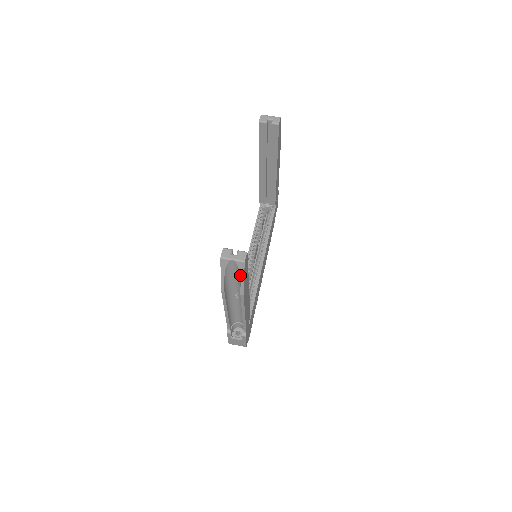
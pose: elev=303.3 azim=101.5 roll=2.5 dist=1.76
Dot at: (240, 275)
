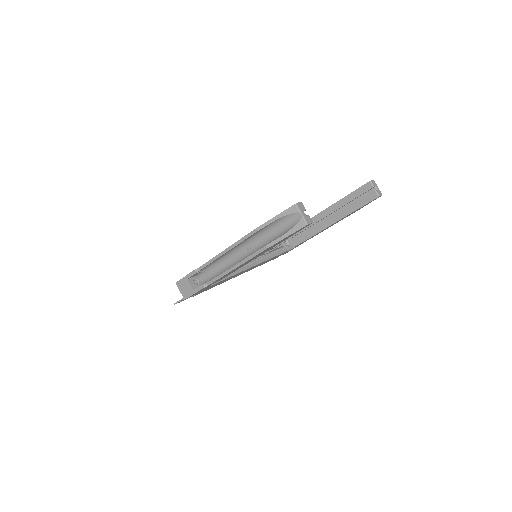
Dot at: (289, 231)
